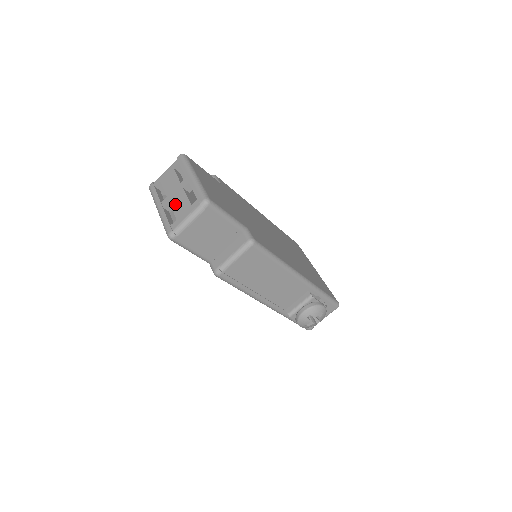
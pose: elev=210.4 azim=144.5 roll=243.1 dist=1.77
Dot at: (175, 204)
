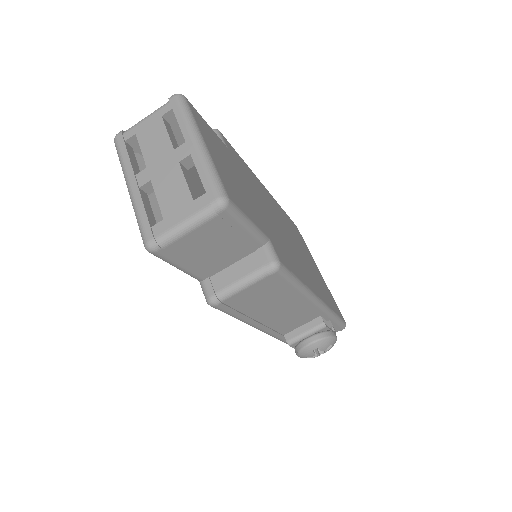
Dot at: (162, 188)
